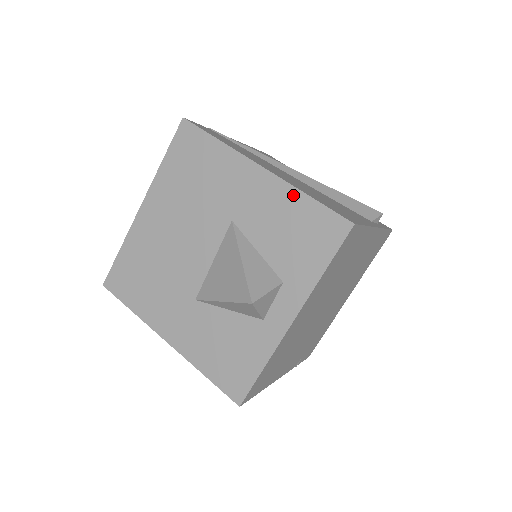
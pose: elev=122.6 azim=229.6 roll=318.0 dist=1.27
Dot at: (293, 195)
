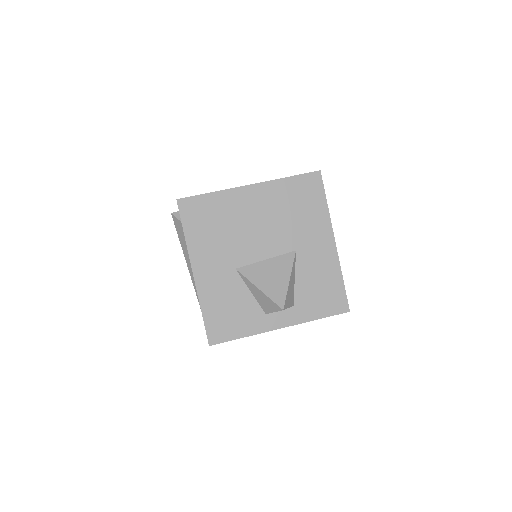
Dot at: (337, 271)
